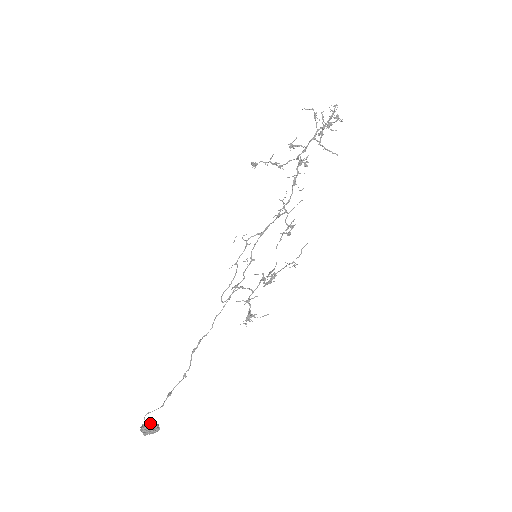
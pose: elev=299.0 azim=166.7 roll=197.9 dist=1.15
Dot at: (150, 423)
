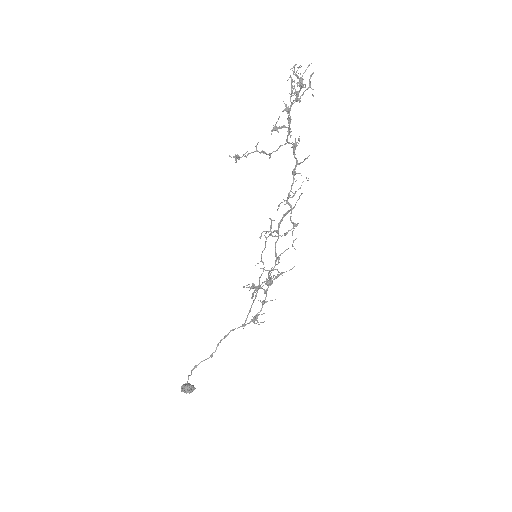
Dot at: (186, 384)
